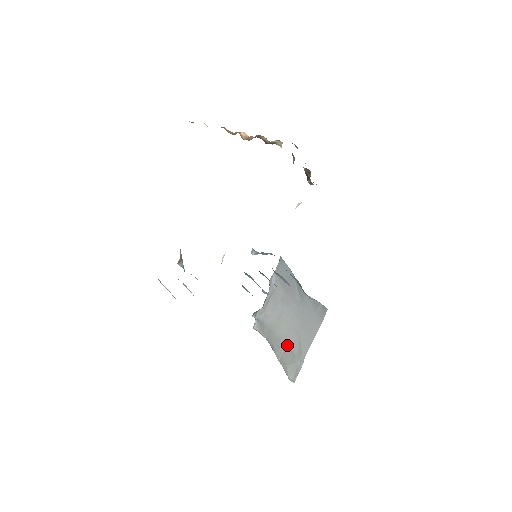
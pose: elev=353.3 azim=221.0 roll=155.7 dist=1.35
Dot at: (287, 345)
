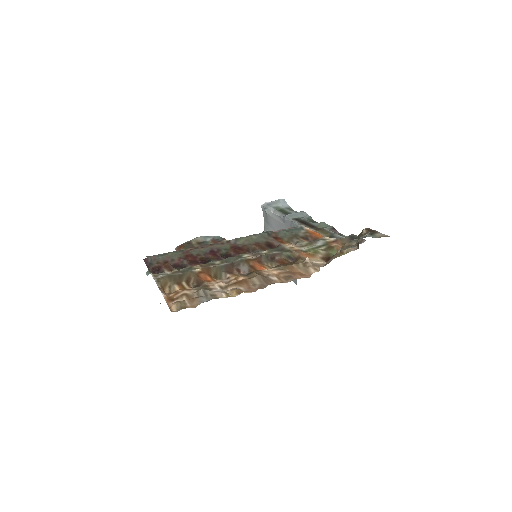
Dot at: occluded
